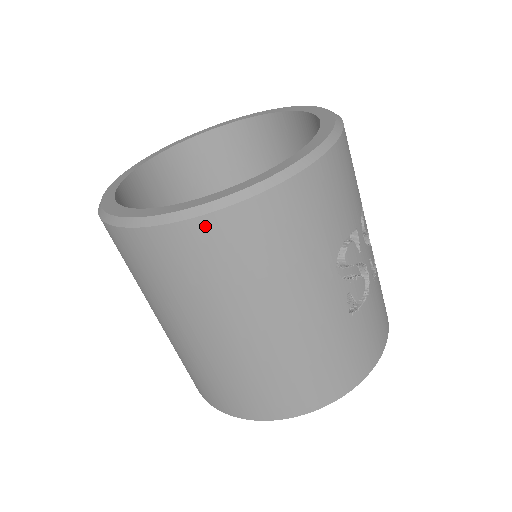
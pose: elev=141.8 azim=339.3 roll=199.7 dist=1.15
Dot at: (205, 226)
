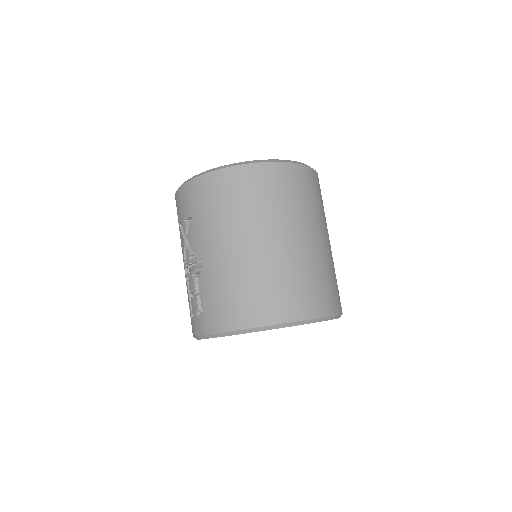
Dot at: (305, 170)
